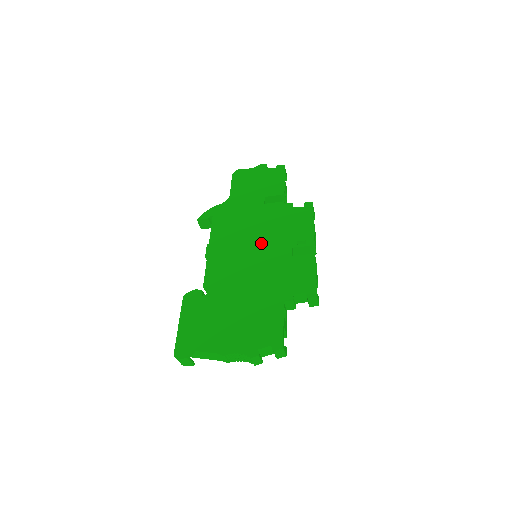
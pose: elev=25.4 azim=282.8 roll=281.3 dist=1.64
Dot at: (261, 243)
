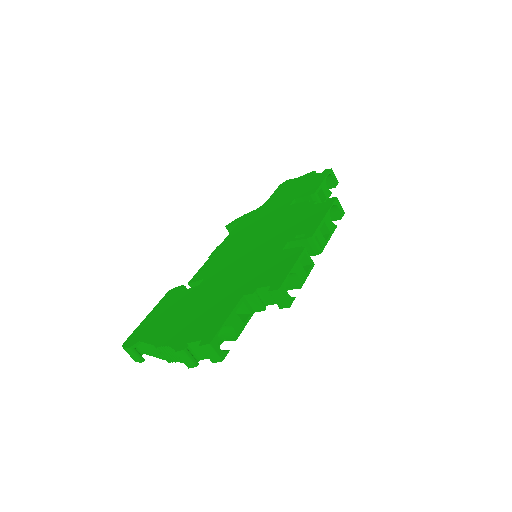
Dot at: (262, 240)
